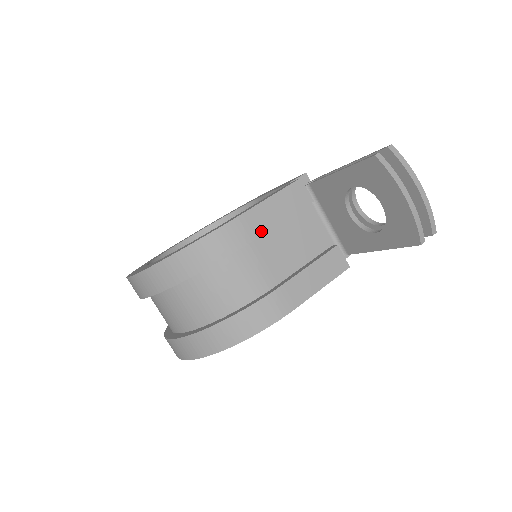
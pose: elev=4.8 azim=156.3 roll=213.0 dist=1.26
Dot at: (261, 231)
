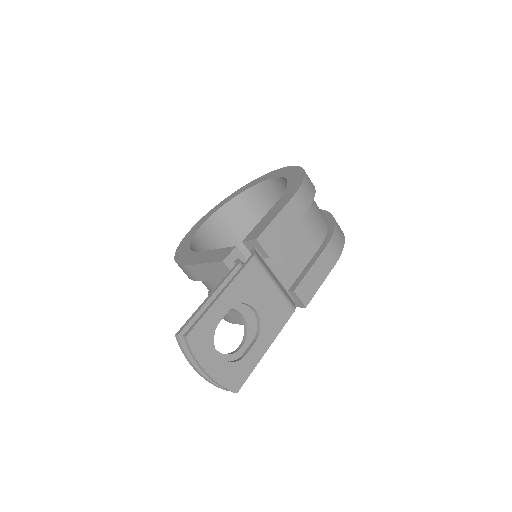
Dot at: (203, 279)
